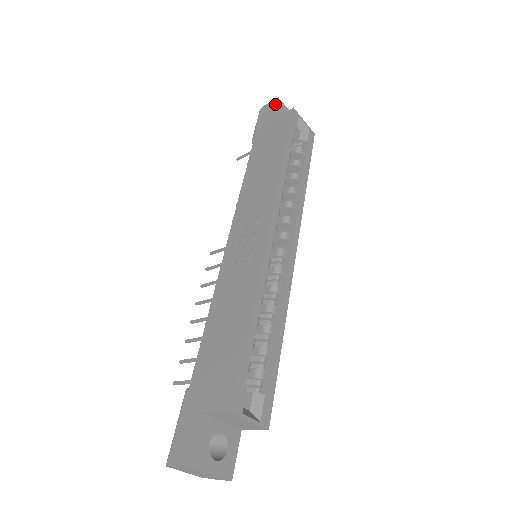
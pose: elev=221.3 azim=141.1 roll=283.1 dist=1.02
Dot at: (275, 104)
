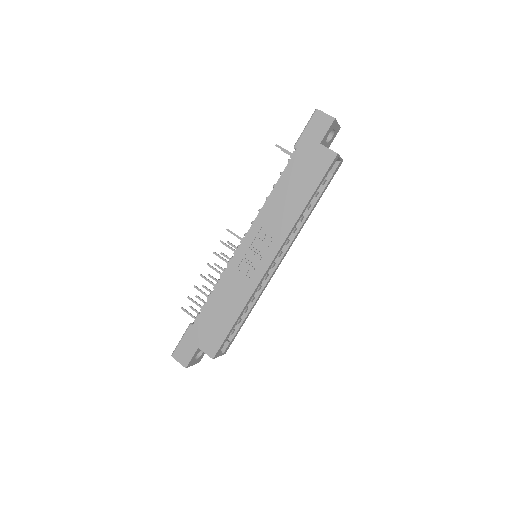
Dot at: (329, 125)
